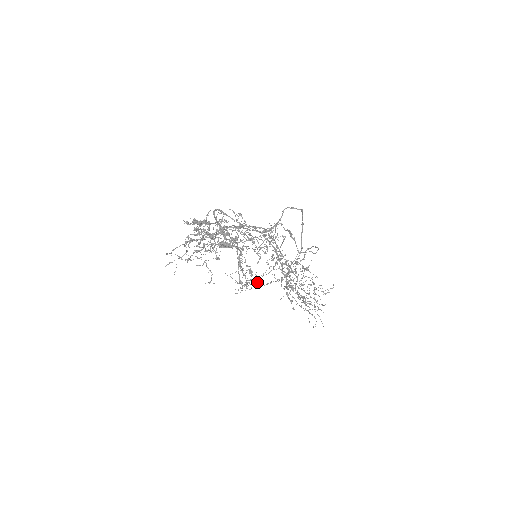
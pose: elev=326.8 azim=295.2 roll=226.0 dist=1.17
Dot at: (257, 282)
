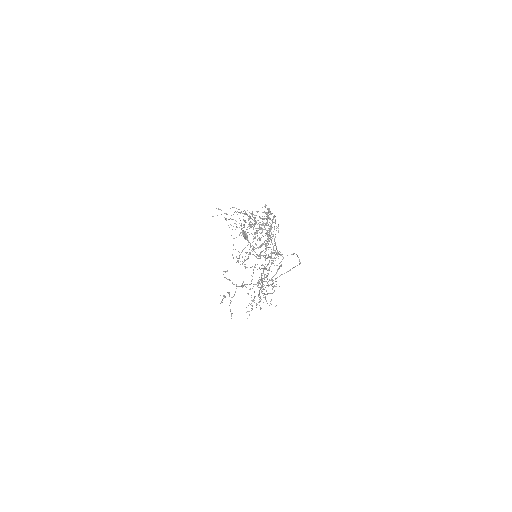
Dot at: (224, 271)
